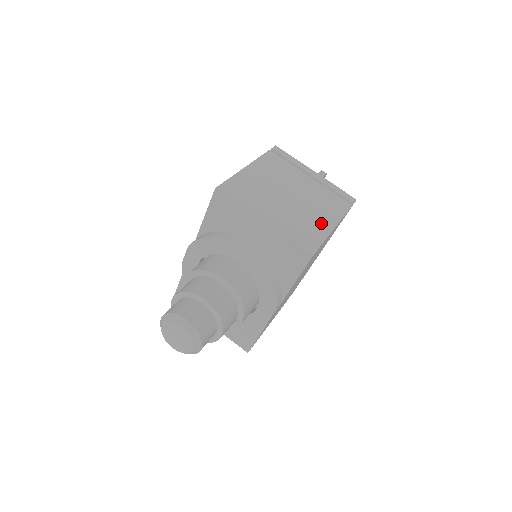
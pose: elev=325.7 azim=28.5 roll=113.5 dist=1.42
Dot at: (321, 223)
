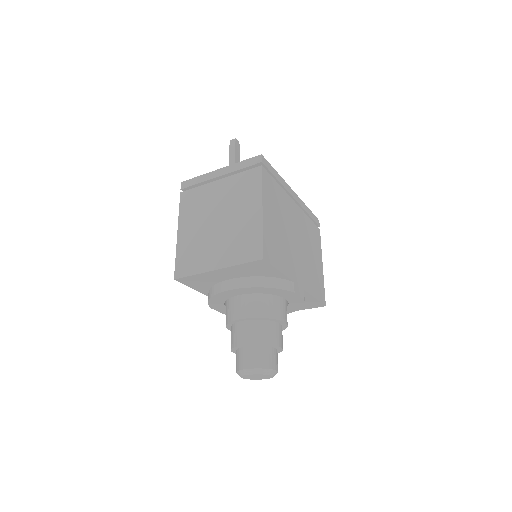
Dot at: (251, 218)
